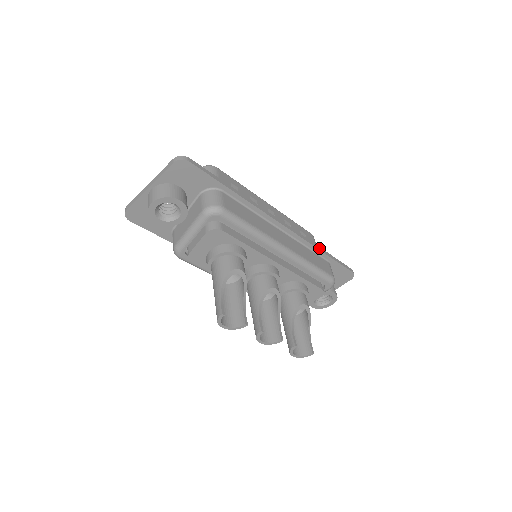
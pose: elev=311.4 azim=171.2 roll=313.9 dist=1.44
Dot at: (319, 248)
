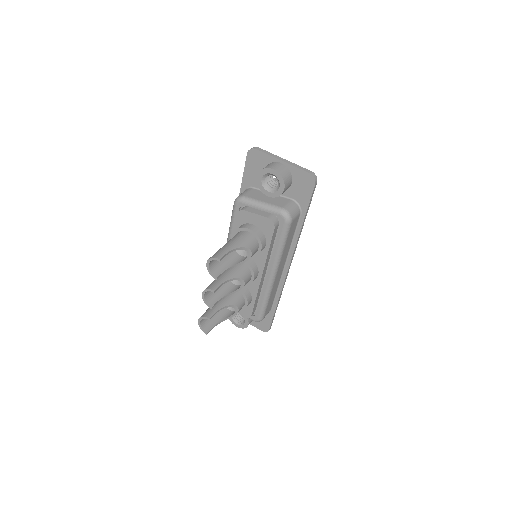
Dot at: occluded
